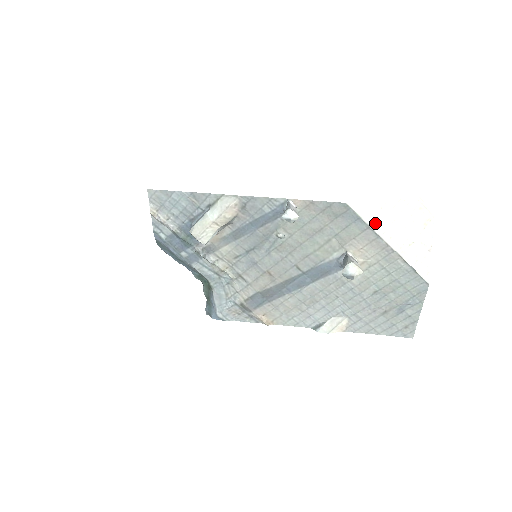
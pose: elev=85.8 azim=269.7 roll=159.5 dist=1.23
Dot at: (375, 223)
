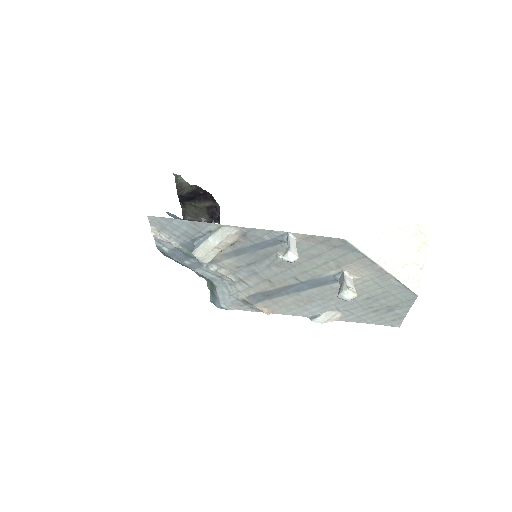
Dot at: (371, 252)
